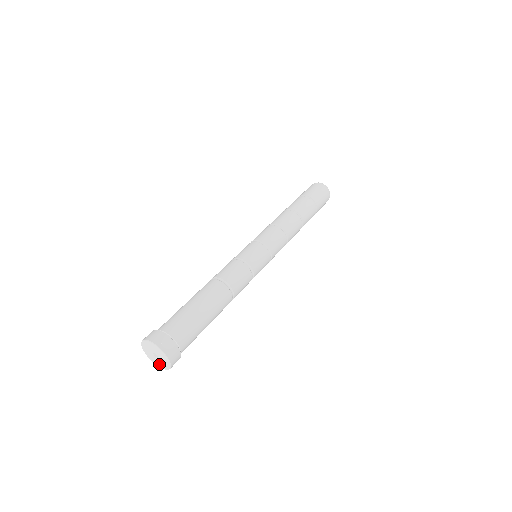
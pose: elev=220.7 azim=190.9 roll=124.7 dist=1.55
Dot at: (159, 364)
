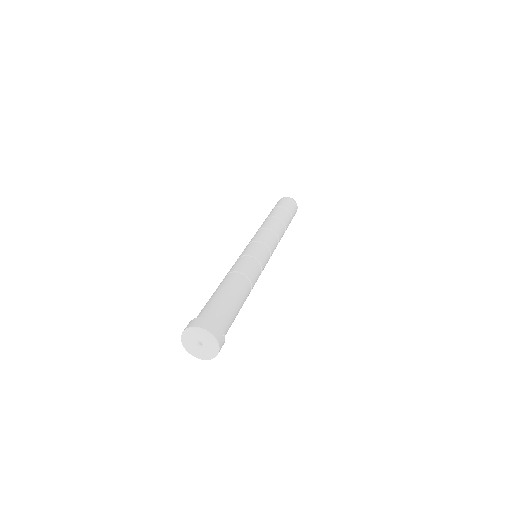
Dot at: (190, 348)
